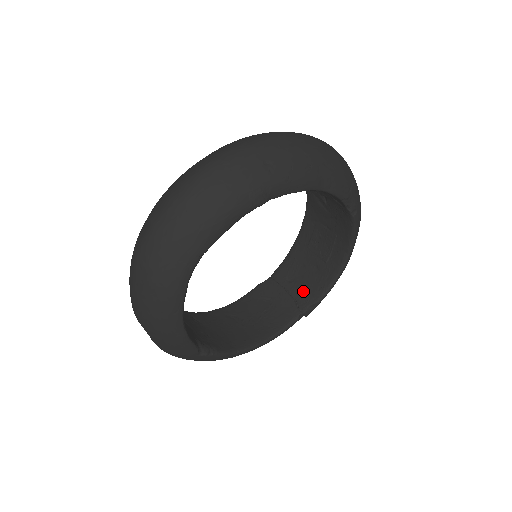
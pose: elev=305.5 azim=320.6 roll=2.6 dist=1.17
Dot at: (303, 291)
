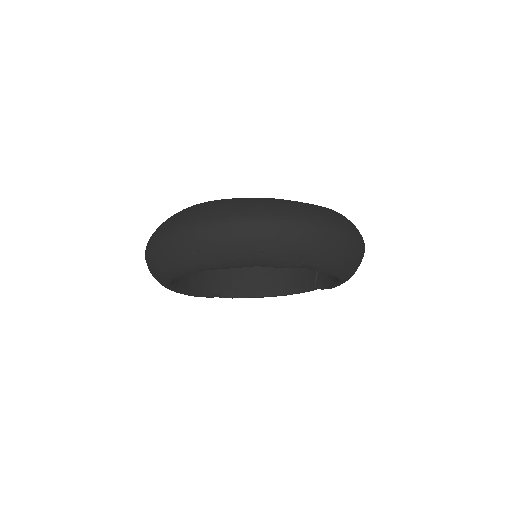
Dot at: occluded
